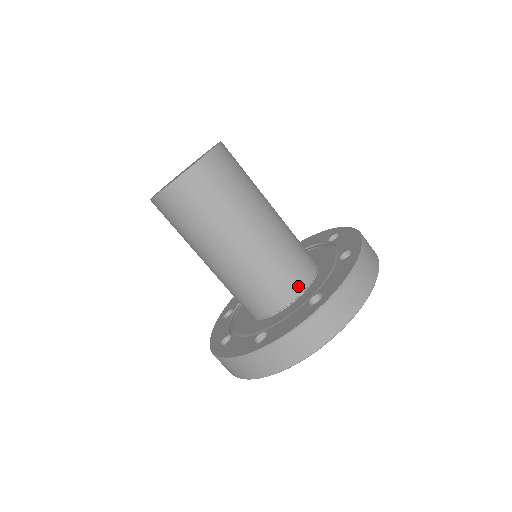
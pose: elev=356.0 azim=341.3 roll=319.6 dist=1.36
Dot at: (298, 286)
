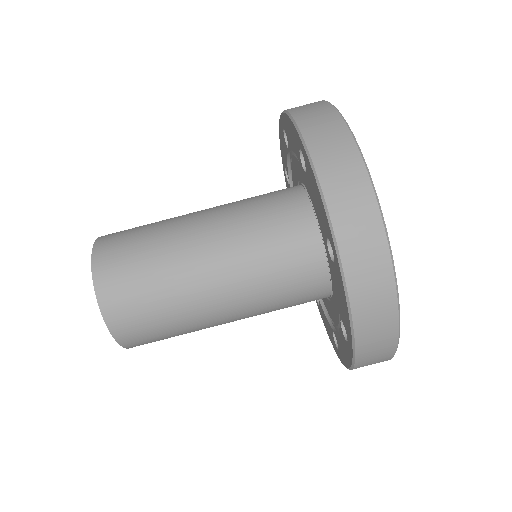
Dot at: (320, 286)
